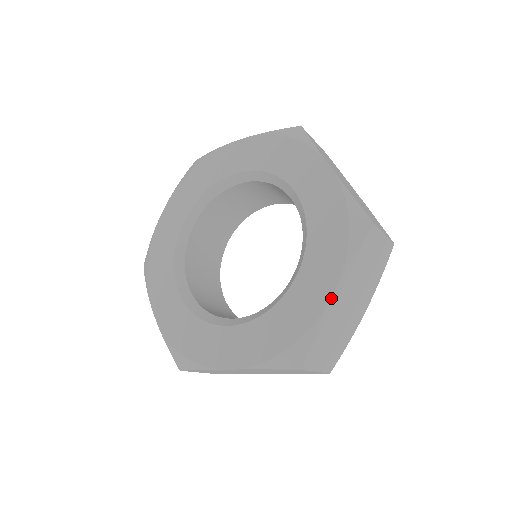
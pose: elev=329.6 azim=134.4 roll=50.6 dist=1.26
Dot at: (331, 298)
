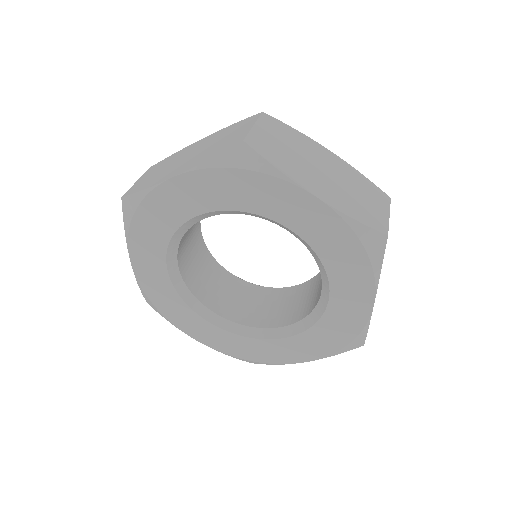
Dot at: occluded
